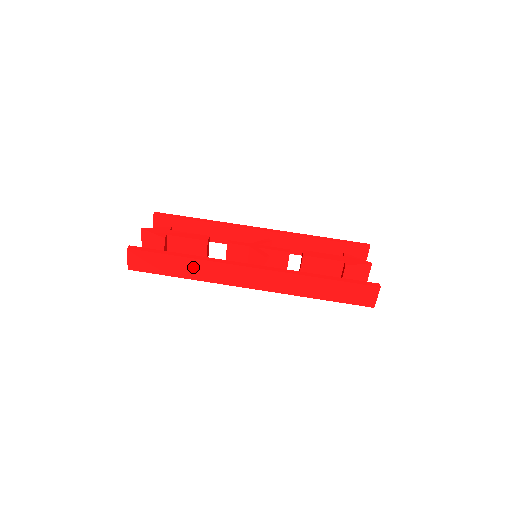
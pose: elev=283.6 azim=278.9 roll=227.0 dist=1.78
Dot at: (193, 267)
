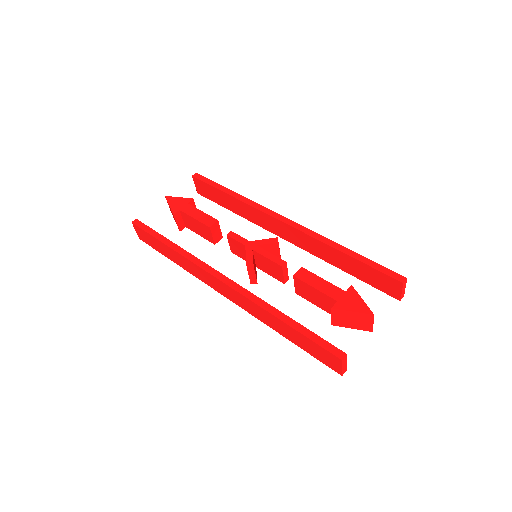
Dot at: (178, 257)
